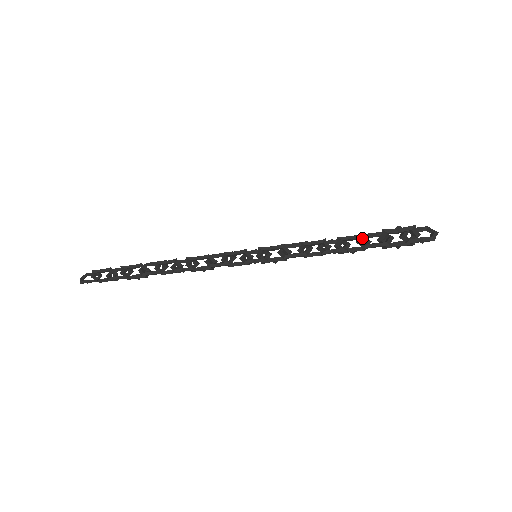
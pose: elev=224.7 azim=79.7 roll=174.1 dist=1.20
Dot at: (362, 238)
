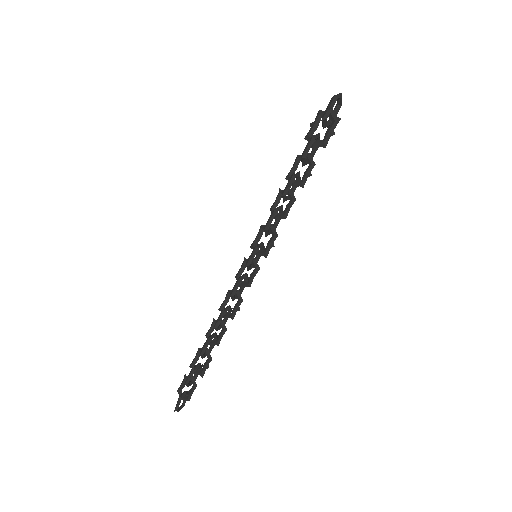
Dot at: (299, 159)
